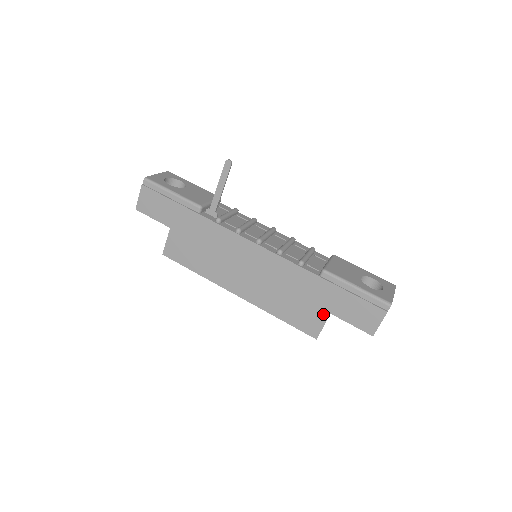
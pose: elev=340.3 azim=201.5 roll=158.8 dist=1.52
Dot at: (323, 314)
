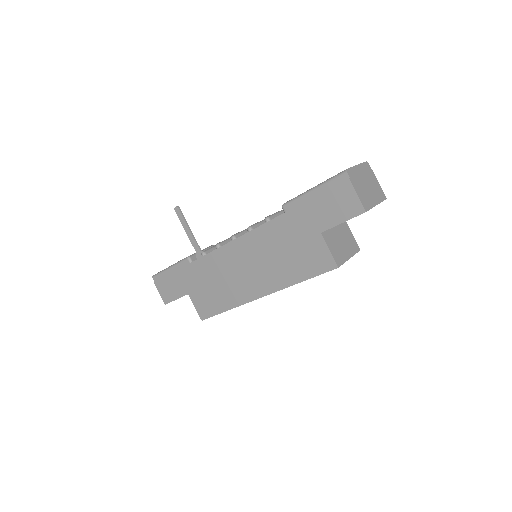
Dot at: (318, 240)
